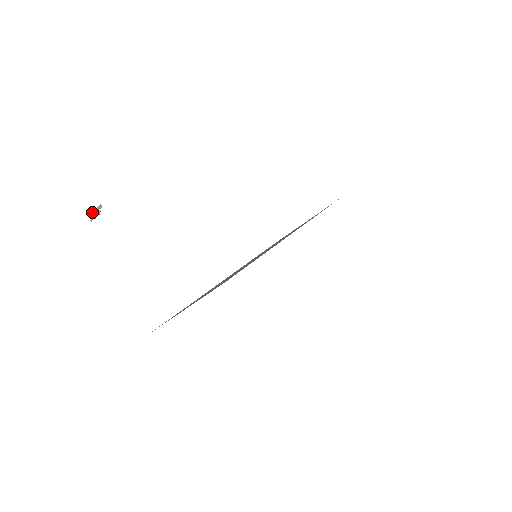
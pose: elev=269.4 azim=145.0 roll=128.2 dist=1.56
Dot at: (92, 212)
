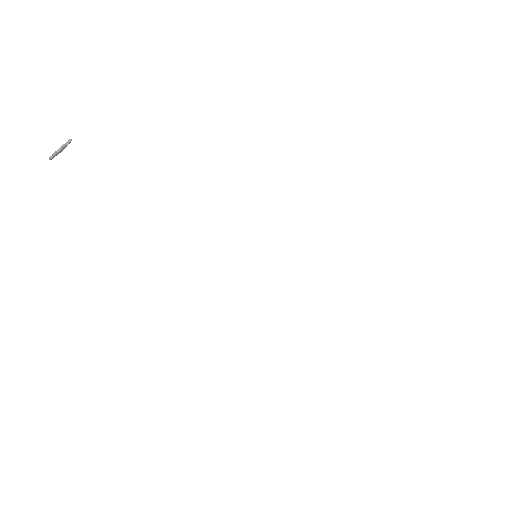
Dot at: occluded
